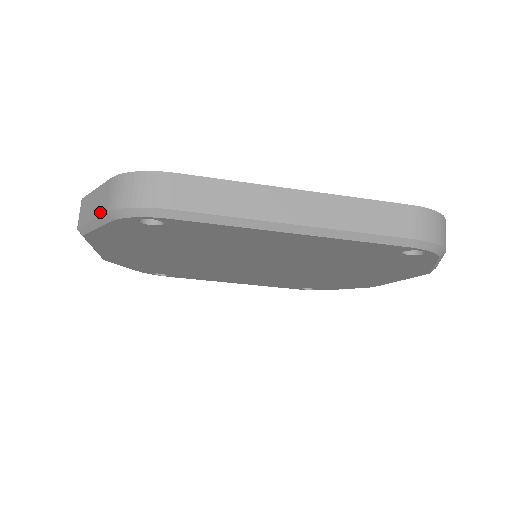
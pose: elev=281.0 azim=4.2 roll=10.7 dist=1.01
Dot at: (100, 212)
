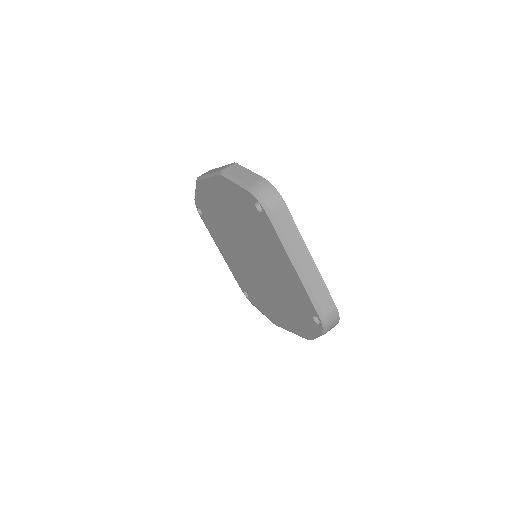
Dot at: (245, 182)
